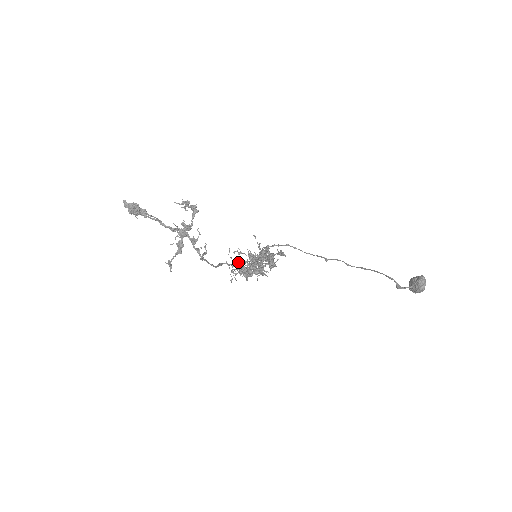
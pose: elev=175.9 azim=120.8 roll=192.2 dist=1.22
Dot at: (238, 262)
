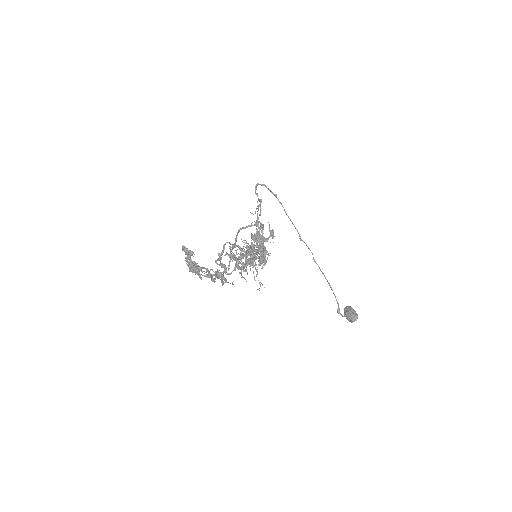
Dot at: (236, 236)
